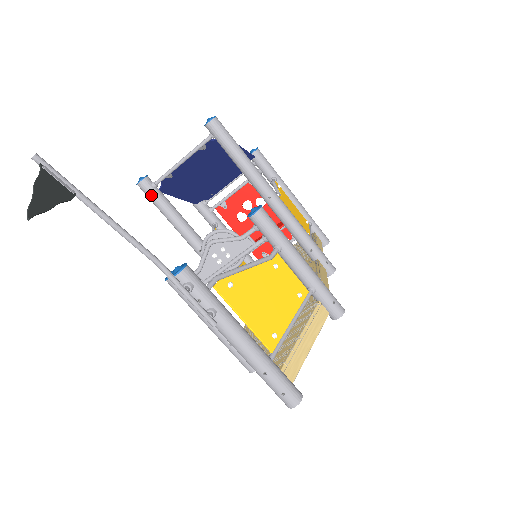
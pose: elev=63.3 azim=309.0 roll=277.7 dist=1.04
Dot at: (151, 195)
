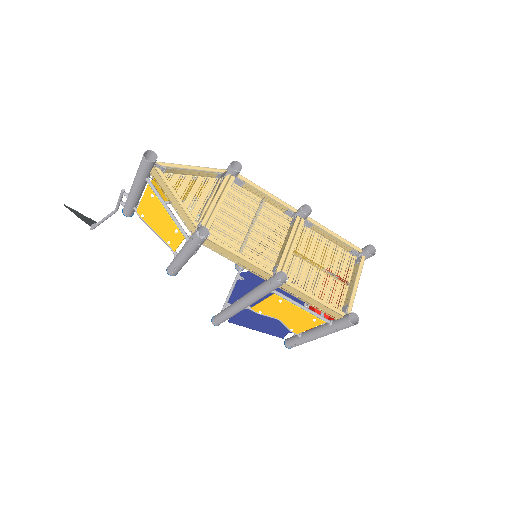
Dot at: (216, 316)
